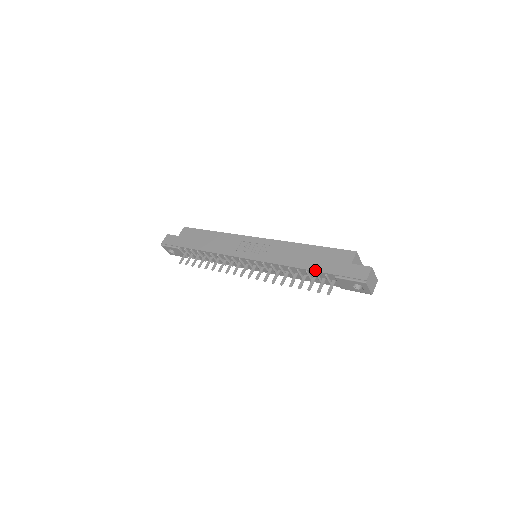
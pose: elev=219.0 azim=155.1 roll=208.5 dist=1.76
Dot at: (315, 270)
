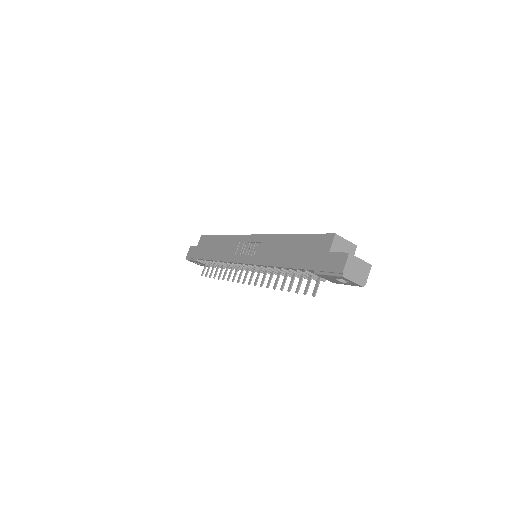
Dot at: (295, 267)
